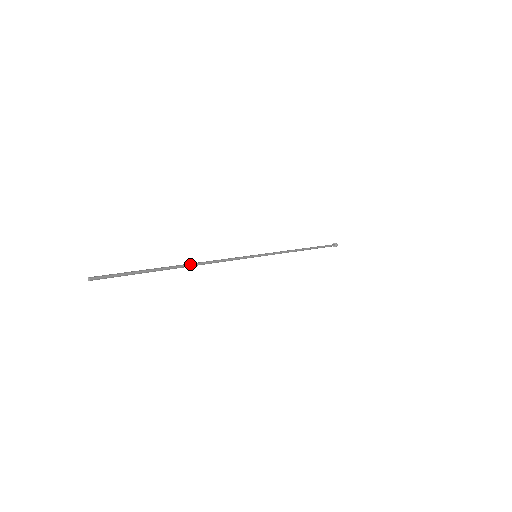
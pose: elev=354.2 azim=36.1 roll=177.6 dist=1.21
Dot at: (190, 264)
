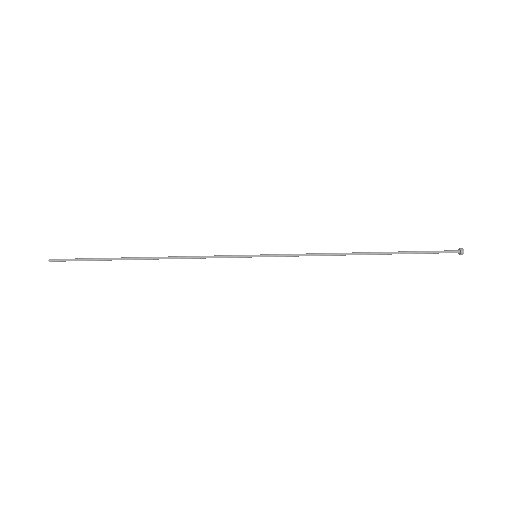
Dot at: (151, 257)
